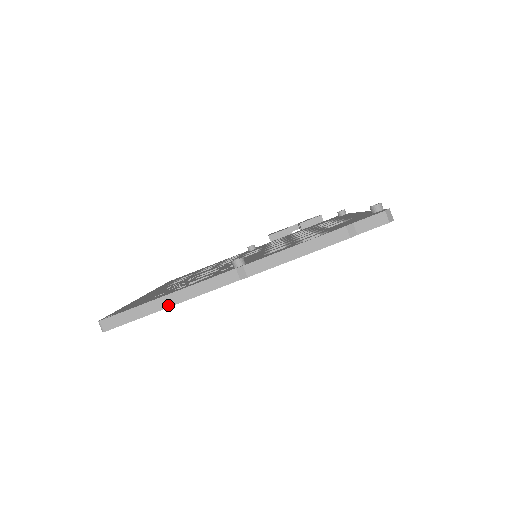
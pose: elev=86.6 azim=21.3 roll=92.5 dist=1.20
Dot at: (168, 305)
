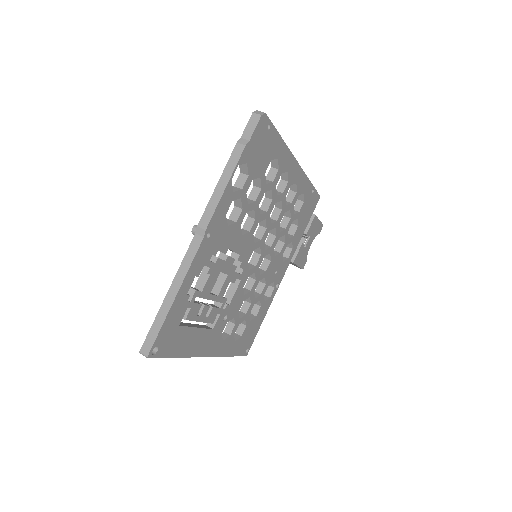
Dot at: (173, 298)
